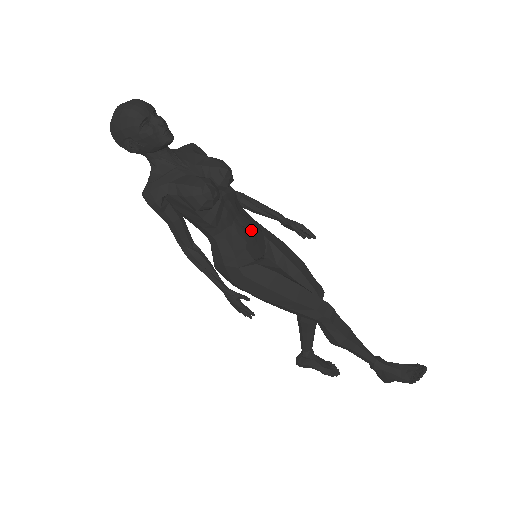
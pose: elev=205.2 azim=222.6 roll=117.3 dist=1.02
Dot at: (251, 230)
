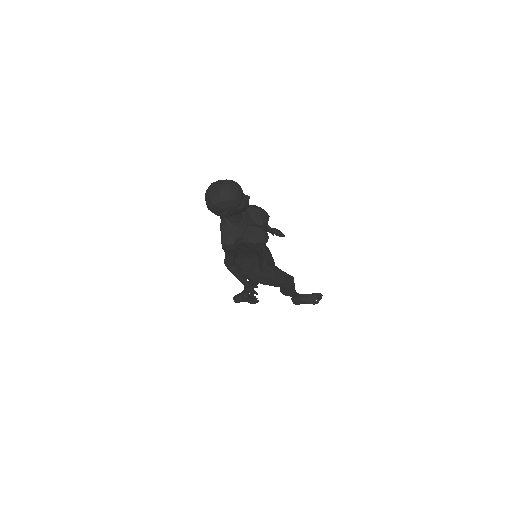
Dot at: occluded
